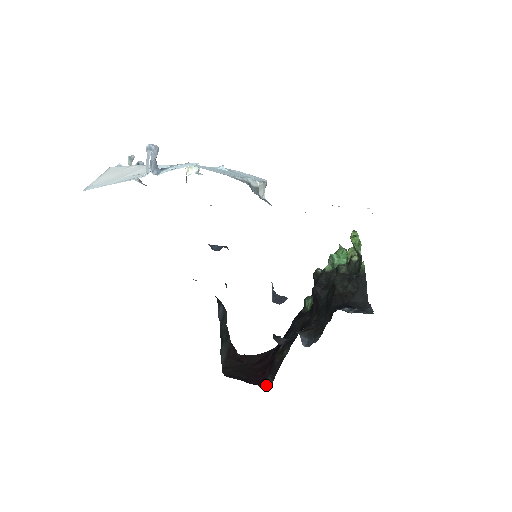
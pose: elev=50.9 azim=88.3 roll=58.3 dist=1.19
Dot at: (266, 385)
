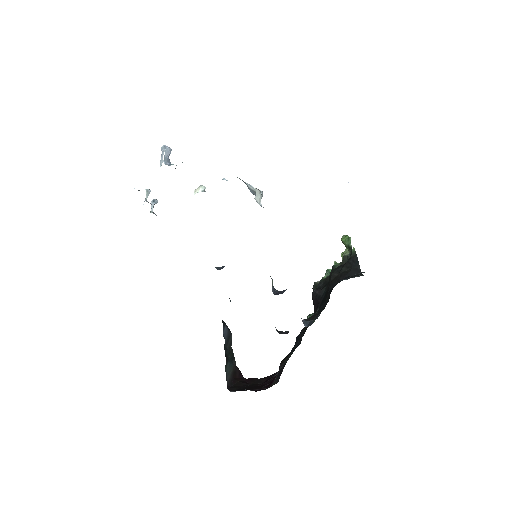
Dot at: (272, 385)
